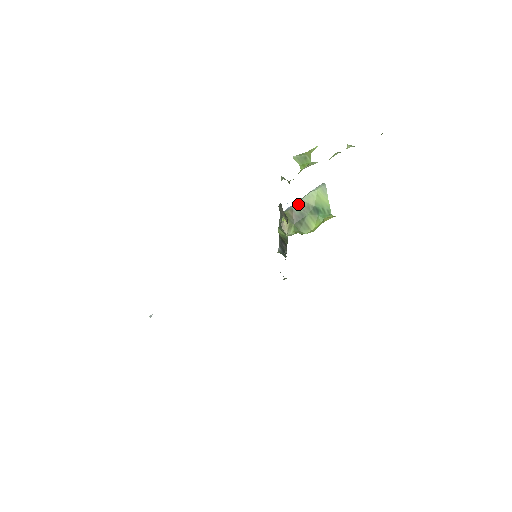
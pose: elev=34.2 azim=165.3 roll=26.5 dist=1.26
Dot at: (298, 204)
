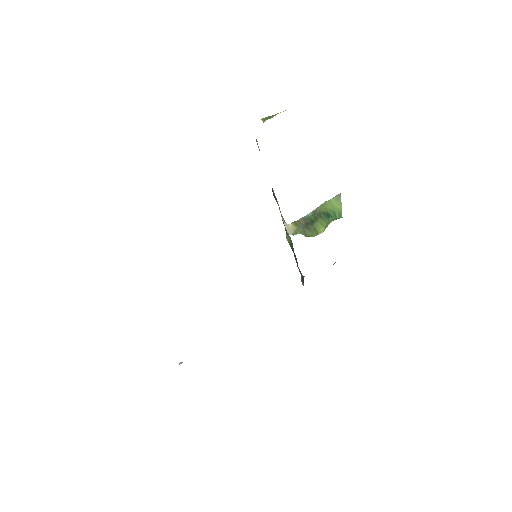
Dot at: (311, 214)
